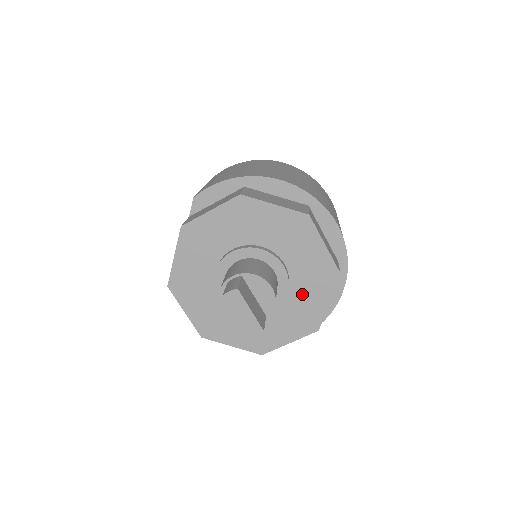
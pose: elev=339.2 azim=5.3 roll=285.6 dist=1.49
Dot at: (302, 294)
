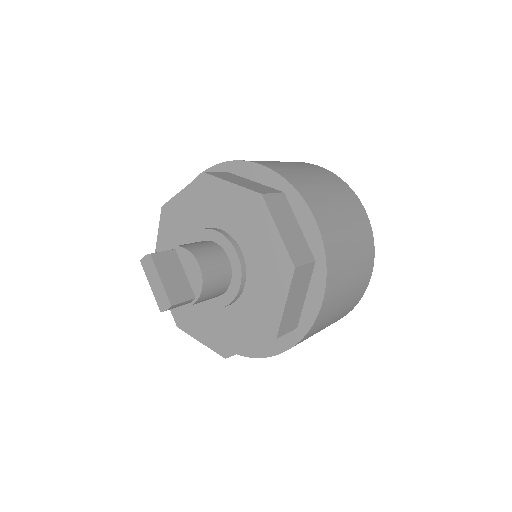
Dot at: (259, 289)
